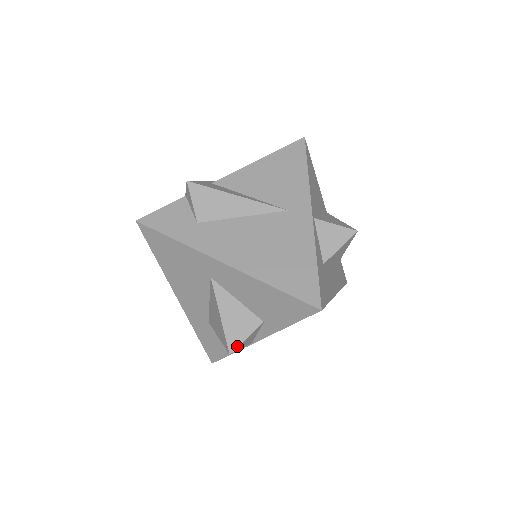
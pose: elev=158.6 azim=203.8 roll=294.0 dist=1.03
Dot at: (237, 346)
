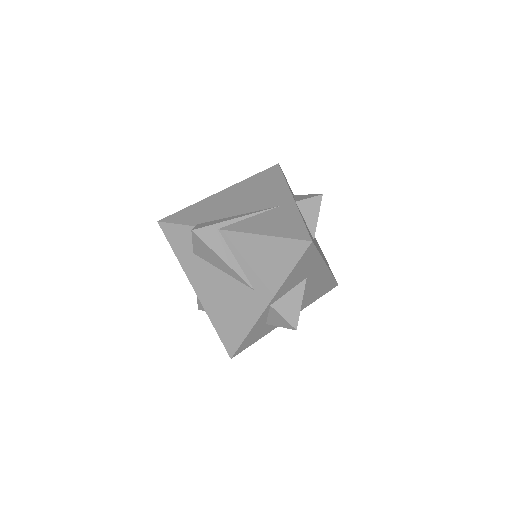
Dot at: (203, 310)
